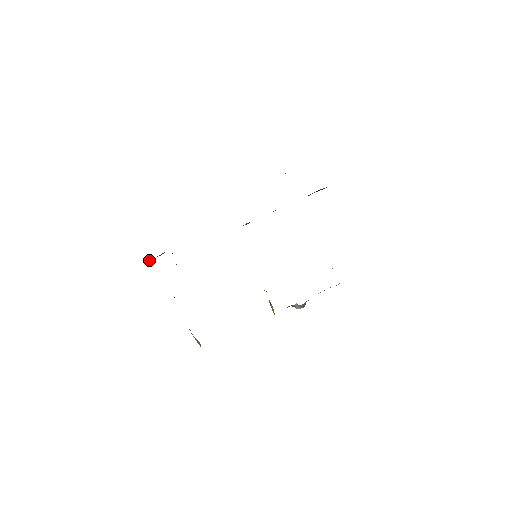
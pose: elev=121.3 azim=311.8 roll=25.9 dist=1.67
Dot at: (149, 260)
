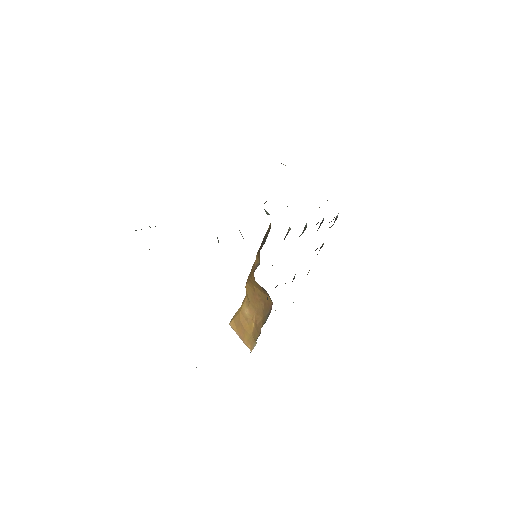
Dot at: occluded
